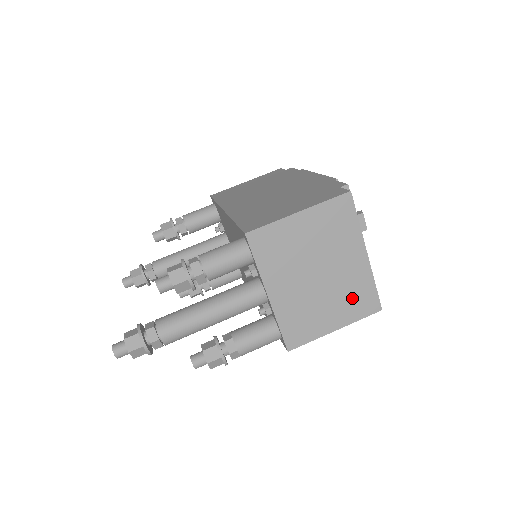
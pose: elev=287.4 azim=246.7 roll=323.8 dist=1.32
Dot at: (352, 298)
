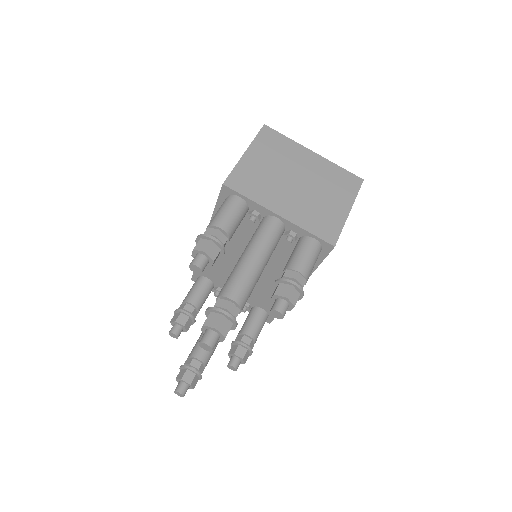
Dot at: (336, 184)
